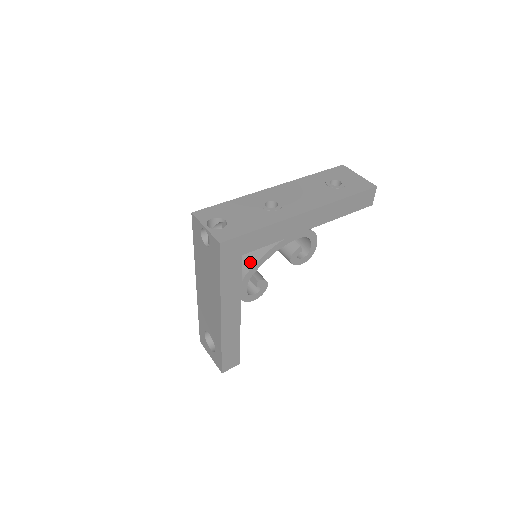
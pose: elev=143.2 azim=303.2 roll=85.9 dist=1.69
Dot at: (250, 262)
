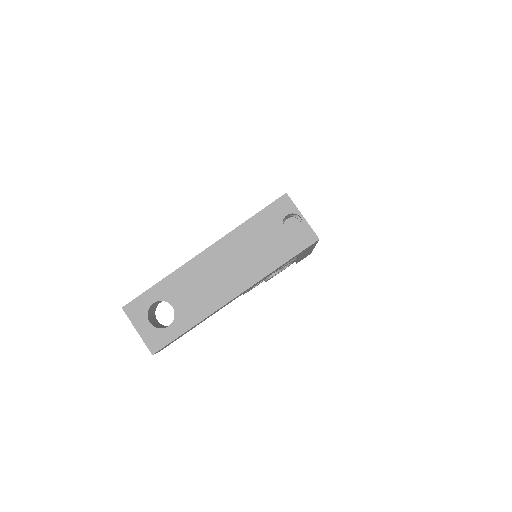
Dot at: occluded
